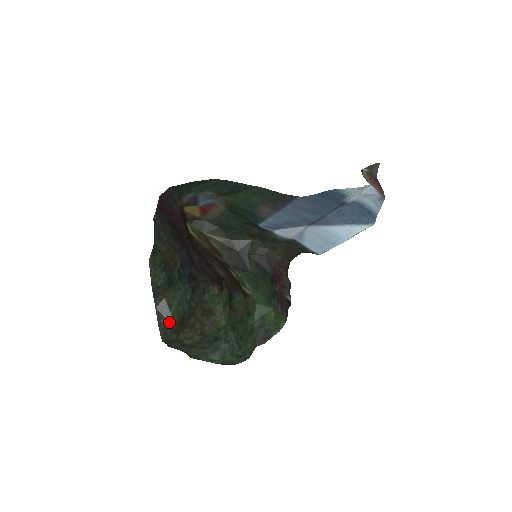
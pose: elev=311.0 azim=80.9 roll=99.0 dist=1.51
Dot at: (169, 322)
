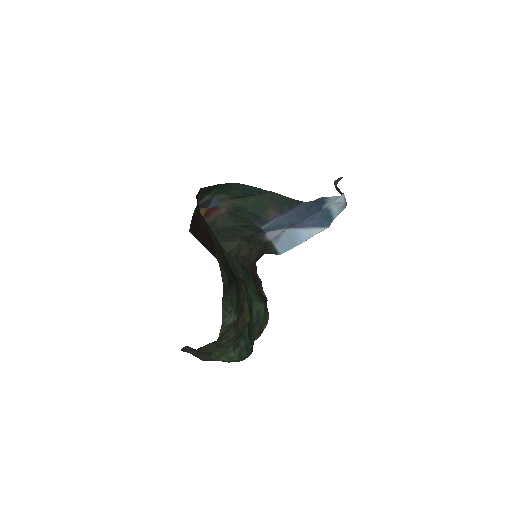
Dot at: (233, 320)
